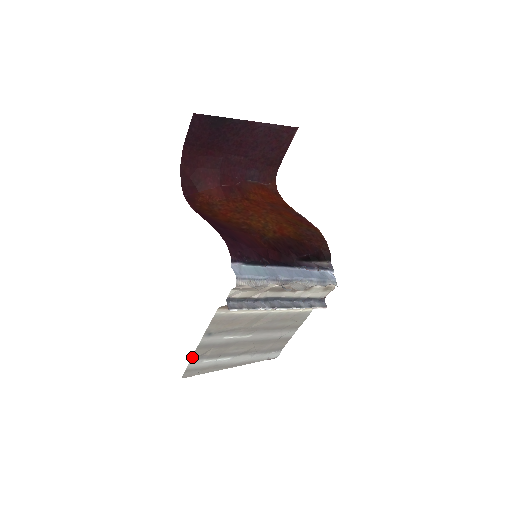
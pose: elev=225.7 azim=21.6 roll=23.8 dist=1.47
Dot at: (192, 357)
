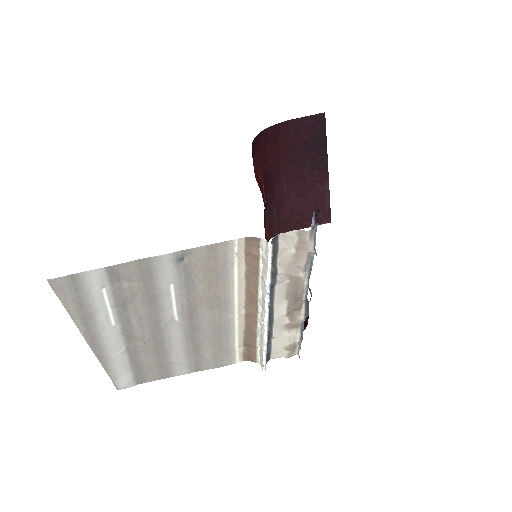
Dot at: (115, 265)
